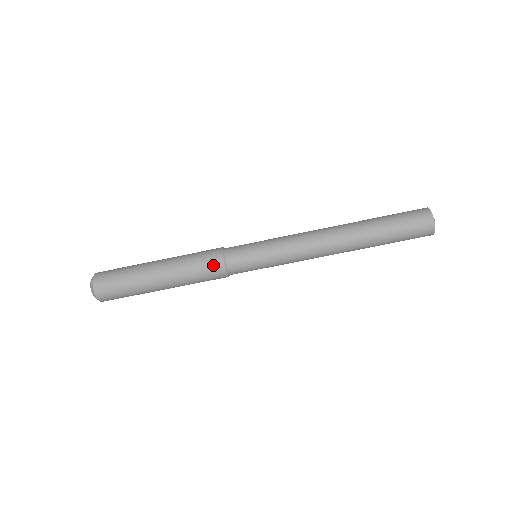
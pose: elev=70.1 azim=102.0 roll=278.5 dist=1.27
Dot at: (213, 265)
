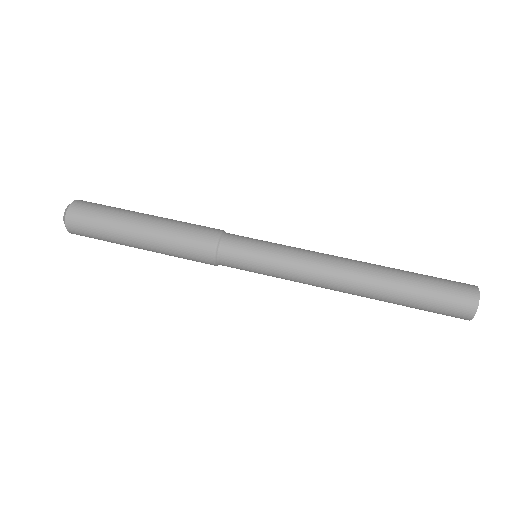
Dot at: (203, 245)
